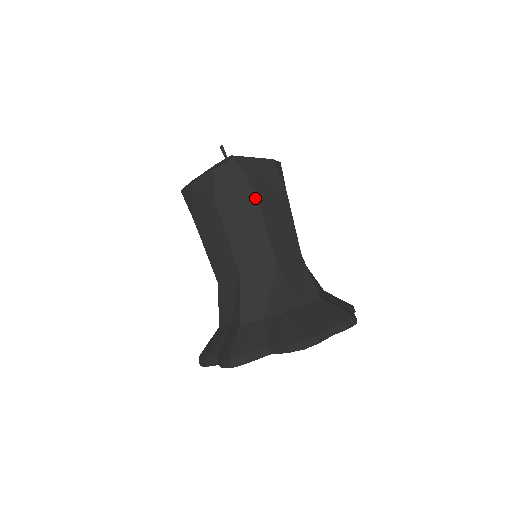
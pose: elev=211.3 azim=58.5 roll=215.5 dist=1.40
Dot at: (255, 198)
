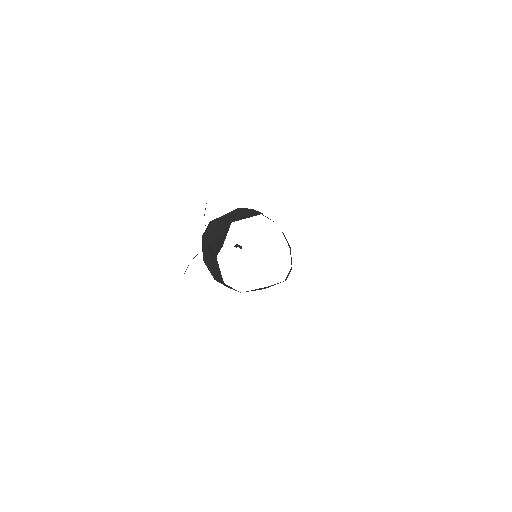
Dot at: (219, 220)
